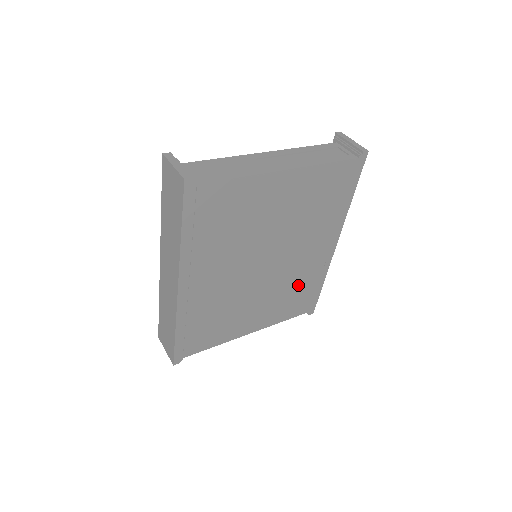
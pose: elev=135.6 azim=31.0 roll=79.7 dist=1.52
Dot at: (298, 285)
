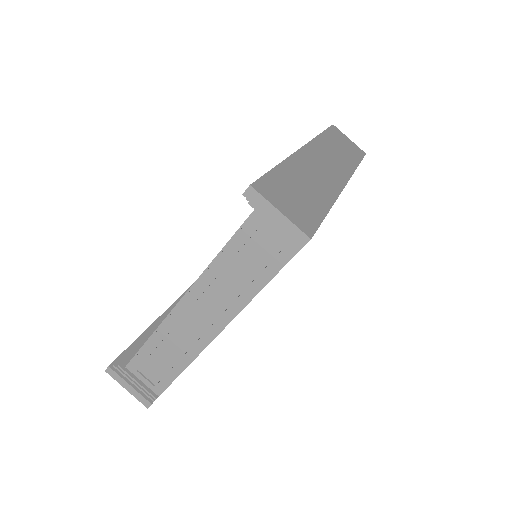
Dot at: occluded
